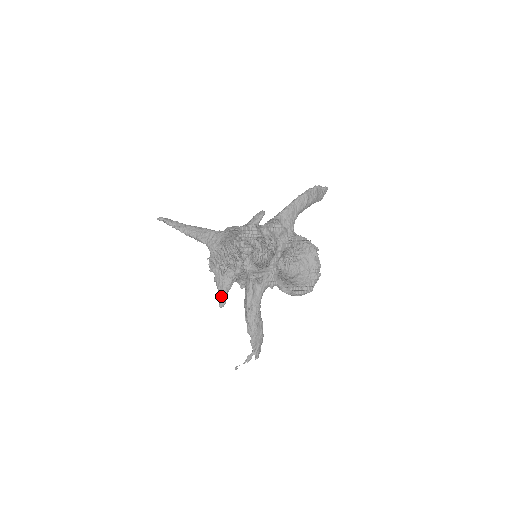
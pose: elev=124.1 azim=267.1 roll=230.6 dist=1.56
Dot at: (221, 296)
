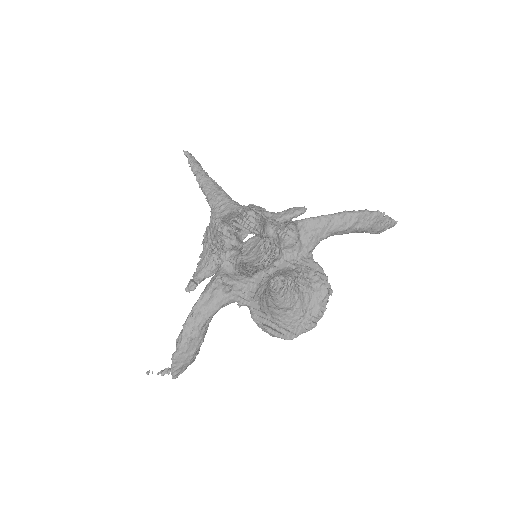
Dot at: (194, 278)
